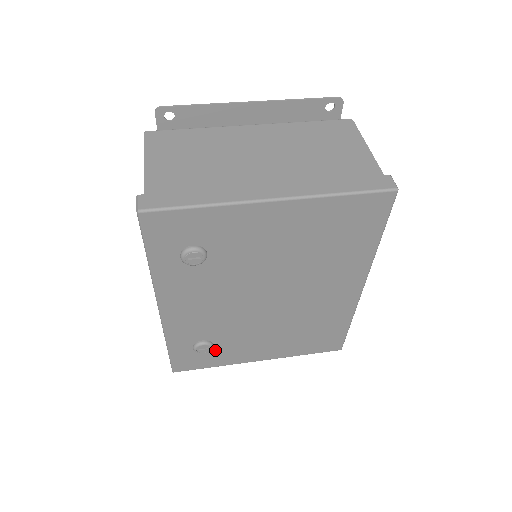
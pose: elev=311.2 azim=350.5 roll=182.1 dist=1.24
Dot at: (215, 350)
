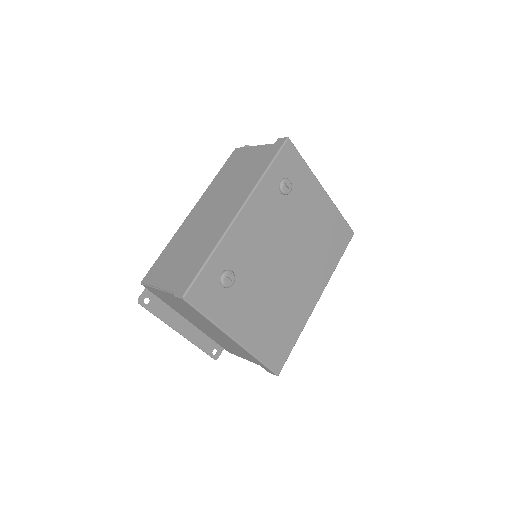
Dot at: (227, 293)
